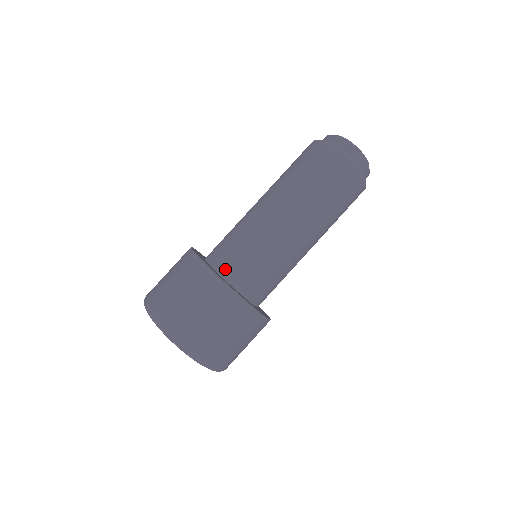
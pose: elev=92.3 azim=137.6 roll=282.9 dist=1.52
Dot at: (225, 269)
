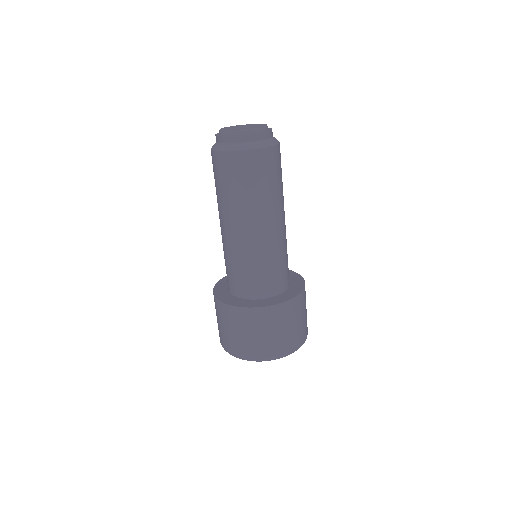
Dot at: (271, 291)
